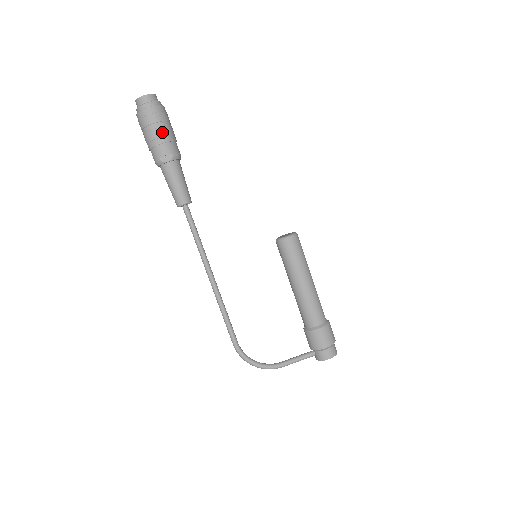
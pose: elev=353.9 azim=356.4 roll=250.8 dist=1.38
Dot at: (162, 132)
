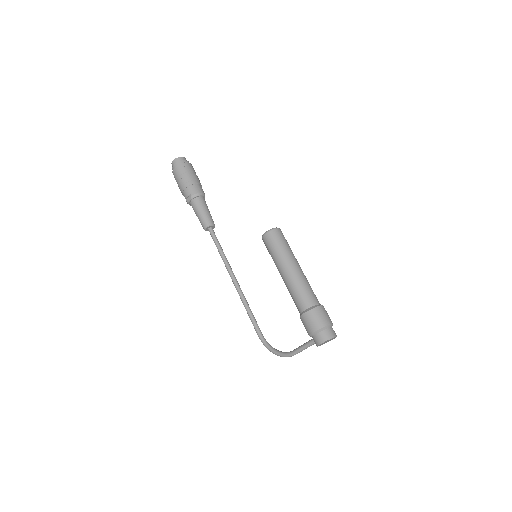
Dot at: (183, 182)
